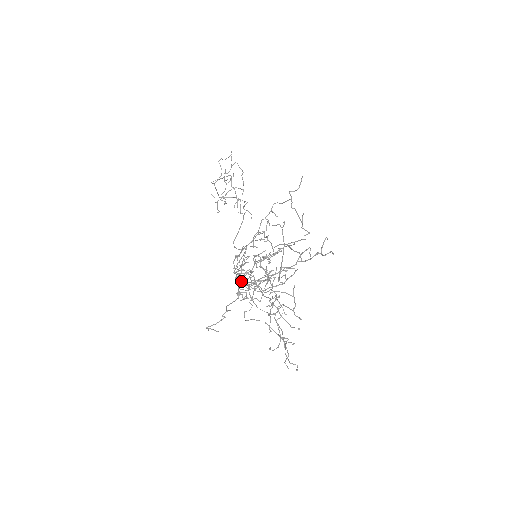
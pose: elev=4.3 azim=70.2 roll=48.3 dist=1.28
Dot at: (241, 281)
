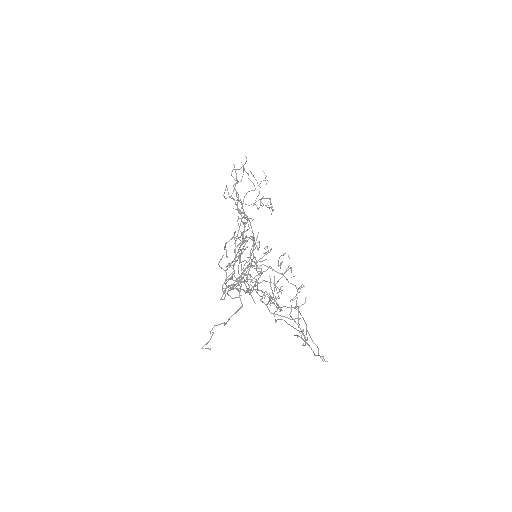
Dot at: (240, 288)
